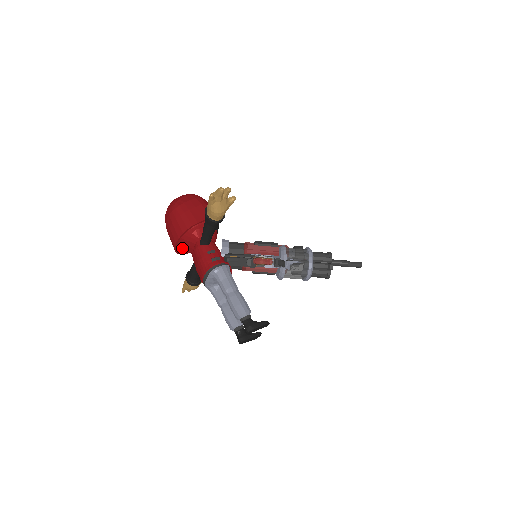
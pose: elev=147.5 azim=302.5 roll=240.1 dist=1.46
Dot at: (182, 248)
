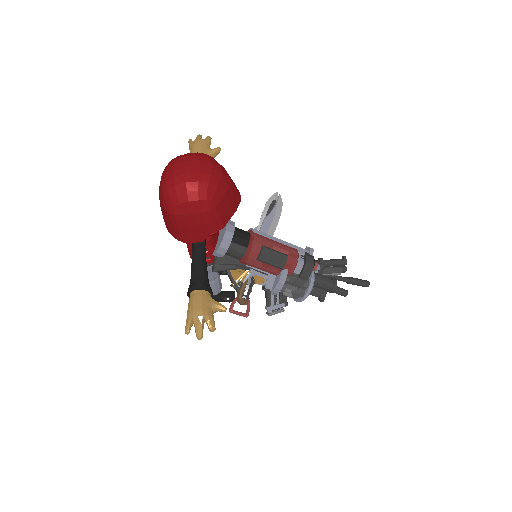
Dot at: occluded
